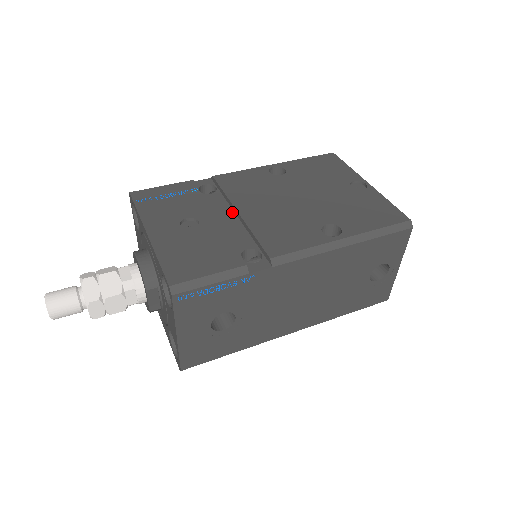
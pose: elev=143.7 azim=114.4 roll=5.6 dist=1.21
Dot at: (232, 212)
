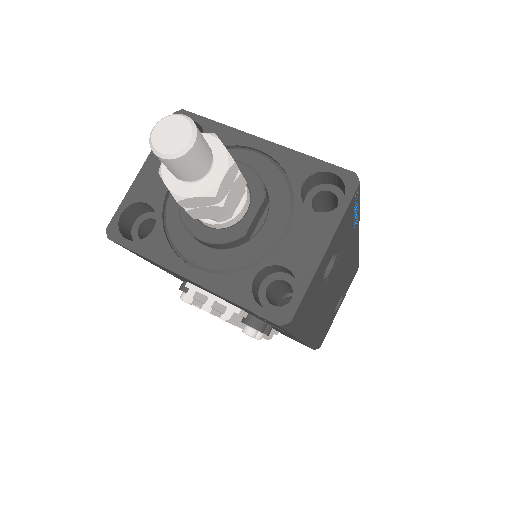
Dot at: occluded
